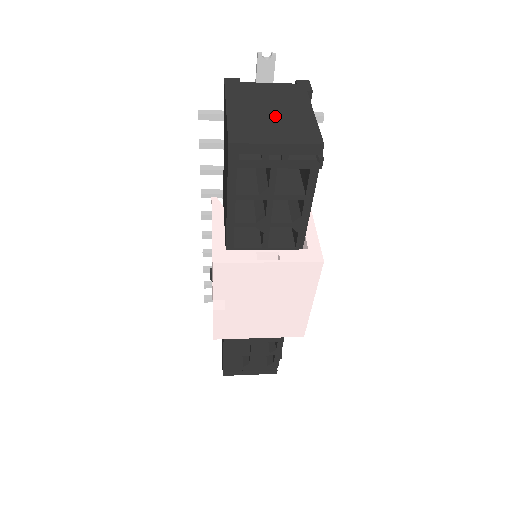
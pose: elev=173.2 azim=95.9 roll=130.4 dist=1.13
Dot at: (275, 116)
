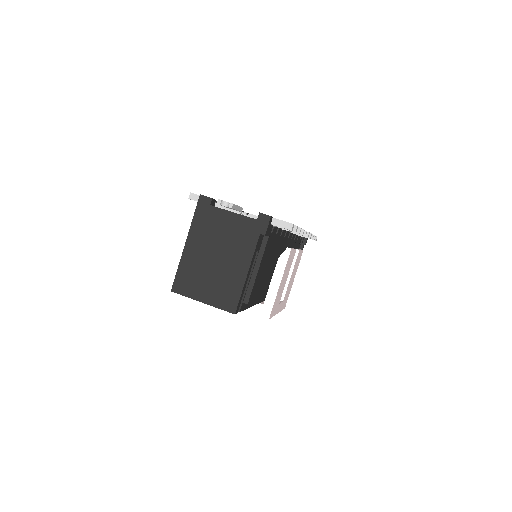
Dot at: (216, 267)
